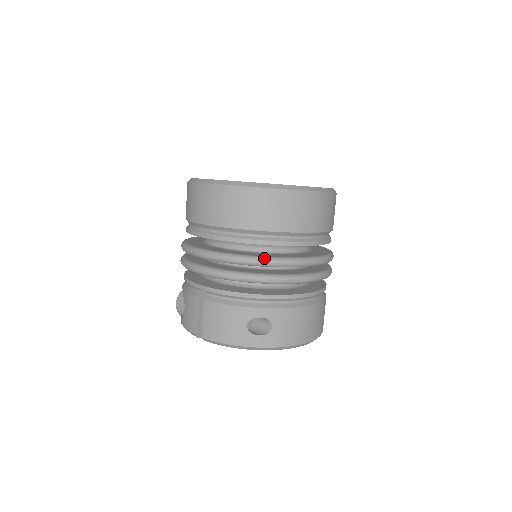
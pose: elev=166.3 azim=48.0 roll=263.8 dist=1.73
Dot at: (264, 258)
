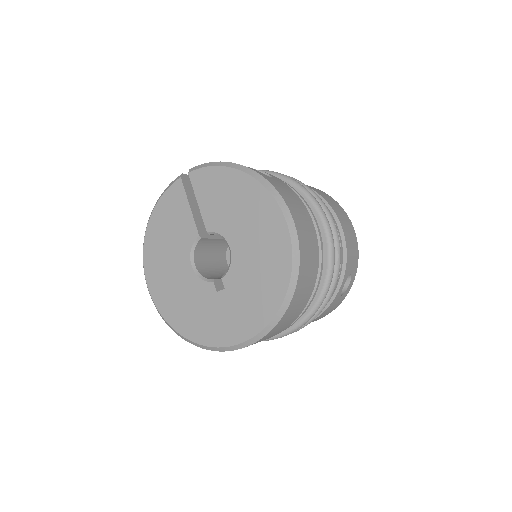
Dot at: occluded
